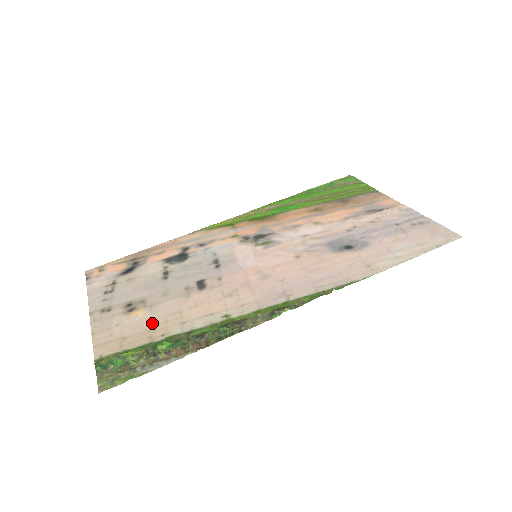
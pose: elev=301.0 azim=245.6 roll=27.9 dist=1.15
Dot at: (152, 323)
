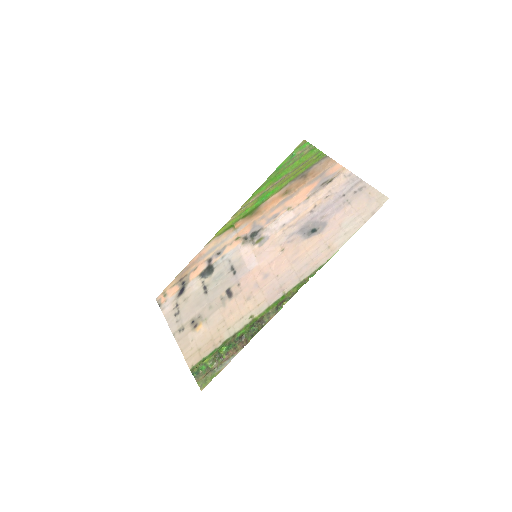
Dot at: (211, 334)
